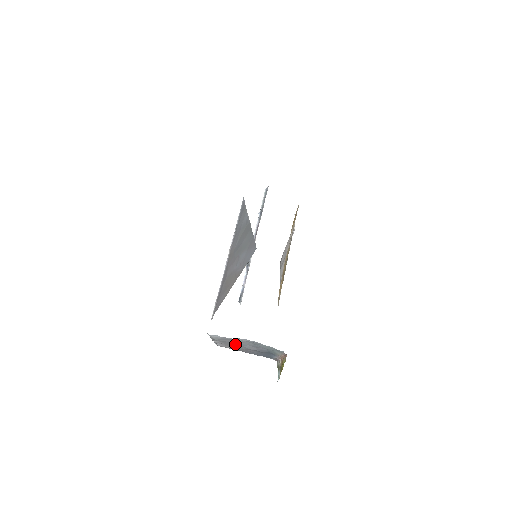
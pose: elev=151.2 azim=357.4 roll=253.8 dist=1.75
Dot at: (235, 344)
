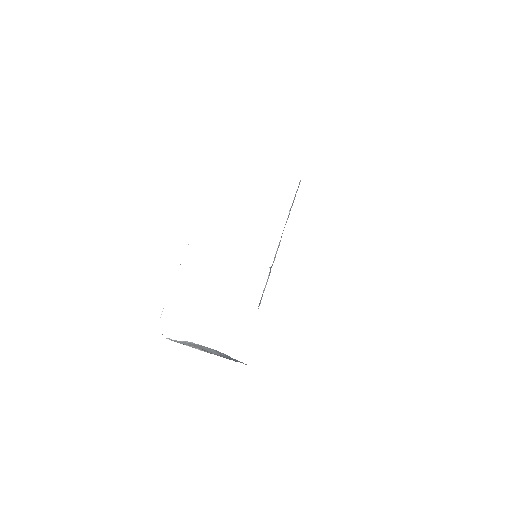
Dot at: (201, 348)
